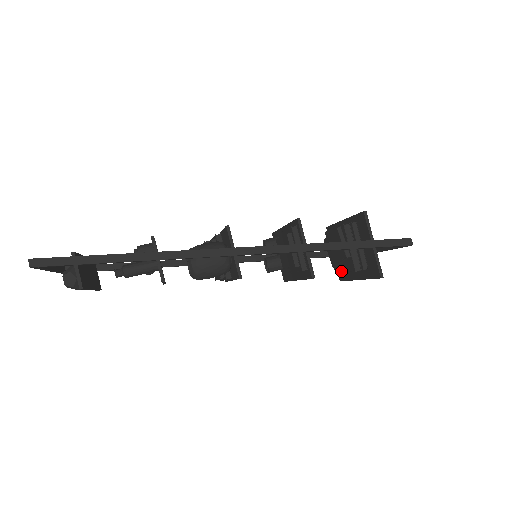
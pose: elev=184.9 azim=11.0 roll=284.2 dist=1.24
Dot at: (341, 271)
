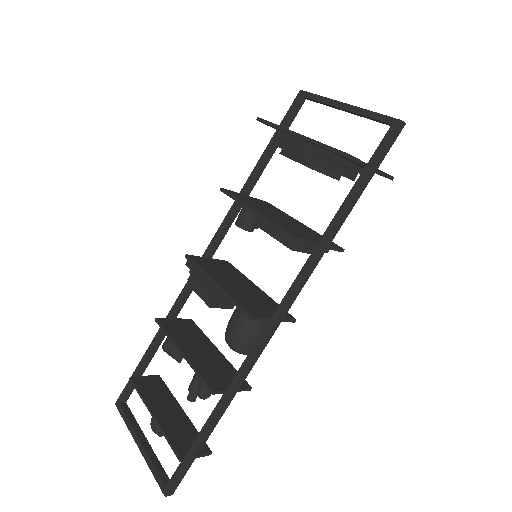
Dot at: occluded
